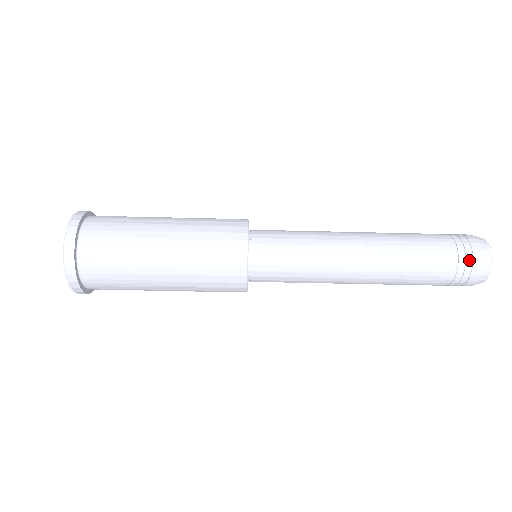
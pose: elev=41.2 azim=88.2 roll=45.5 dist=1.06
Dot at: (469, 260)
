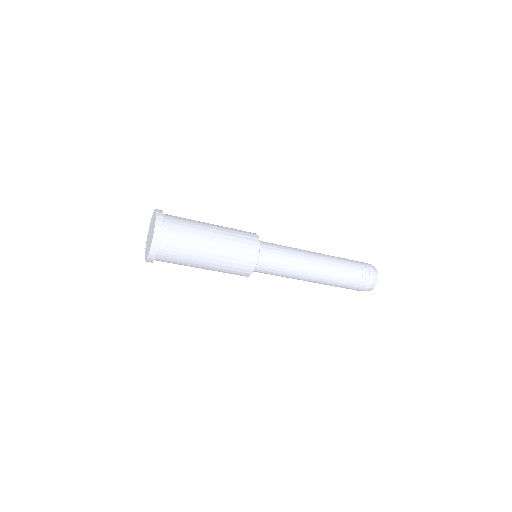
Dot at: (362, 288)
